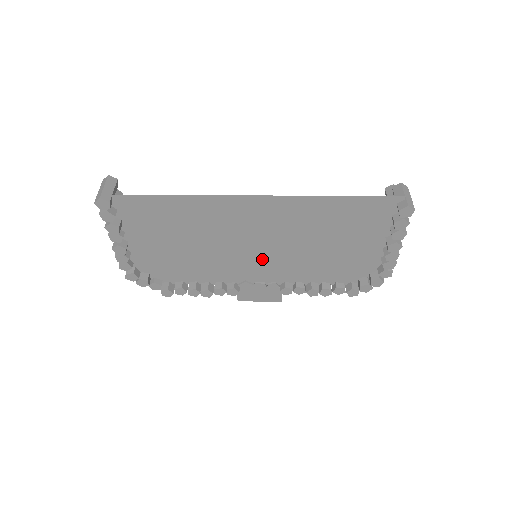
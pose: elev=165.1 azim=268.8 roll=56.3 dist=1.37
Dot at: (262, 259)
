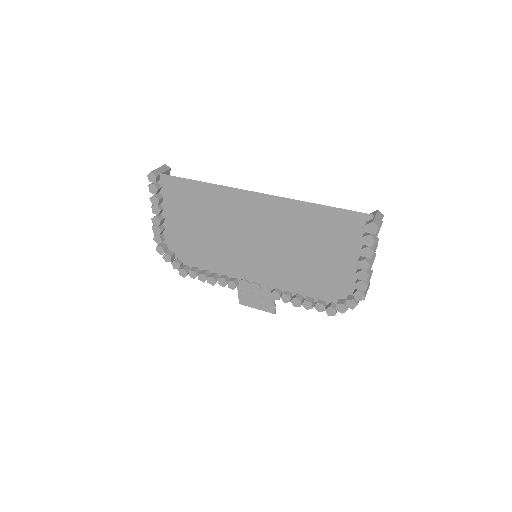
Dot at: (259, 258)
